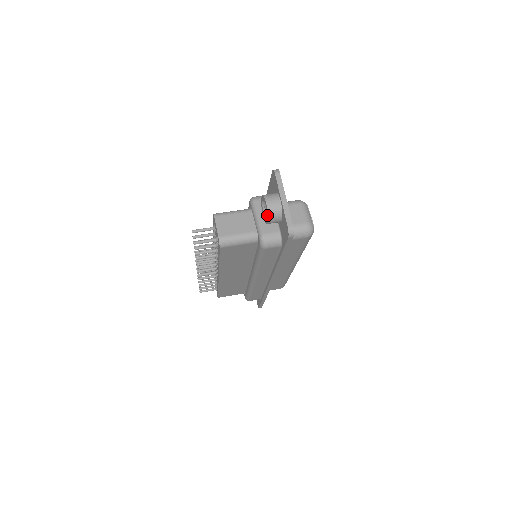
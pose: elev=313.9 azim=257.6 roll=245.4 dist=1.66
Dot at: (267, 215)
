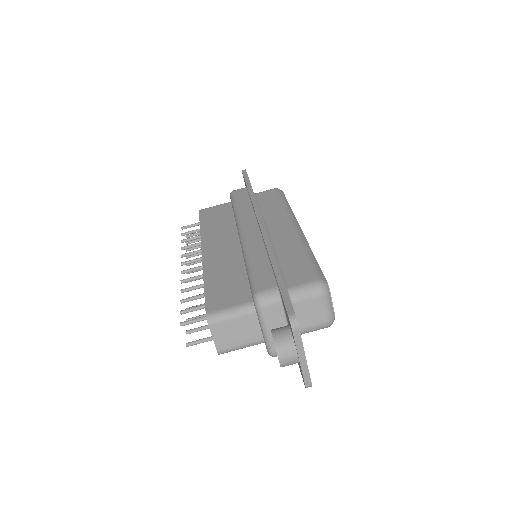
Dot at: occluded
